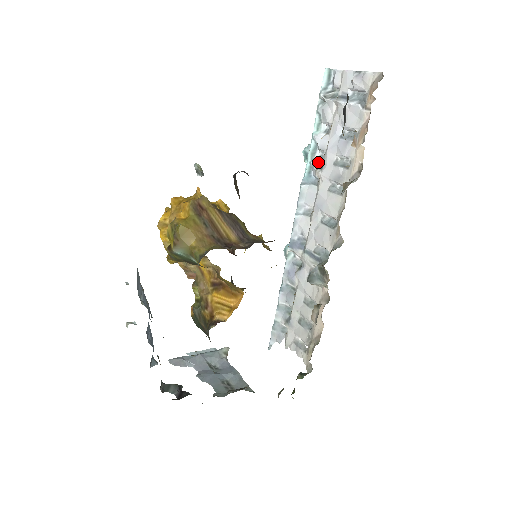
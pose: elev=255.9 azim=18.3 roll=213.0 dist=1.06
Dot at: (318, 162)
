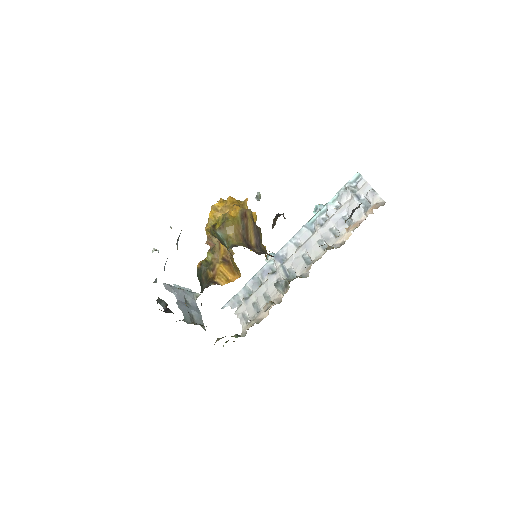
Dot at: (321, 221)
